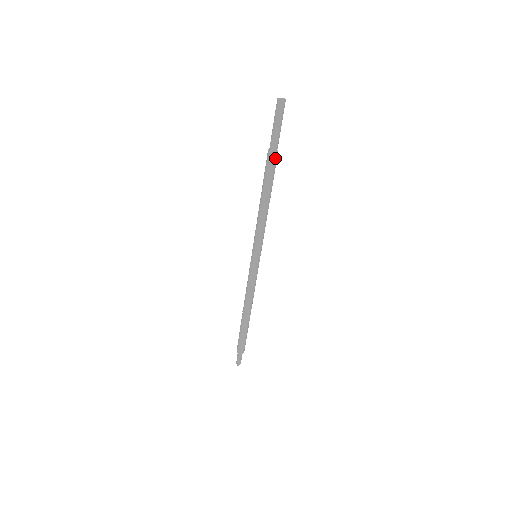
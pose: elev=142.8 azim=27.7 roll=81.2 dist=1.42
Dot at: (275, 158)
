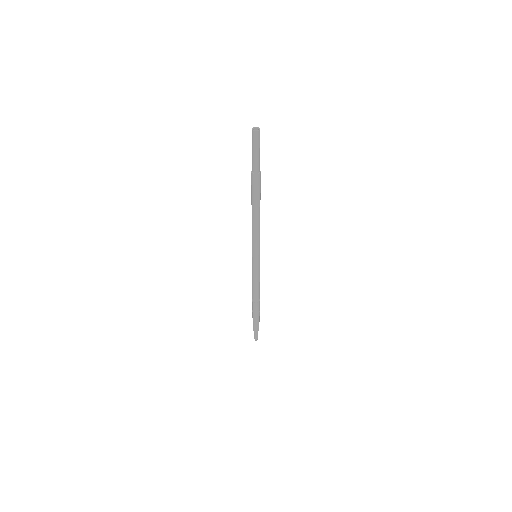
Dot at: (260, 176)
